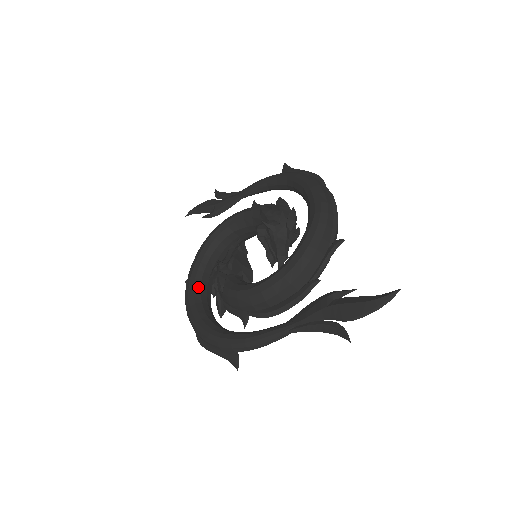
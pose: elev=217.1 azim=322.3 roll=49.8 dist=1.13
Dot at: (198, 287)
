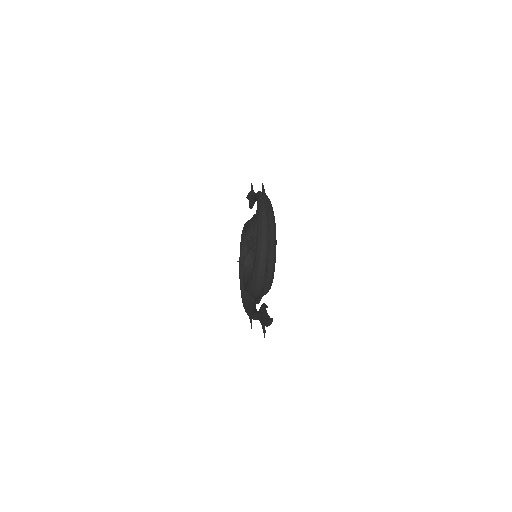
Dot at: occluded
